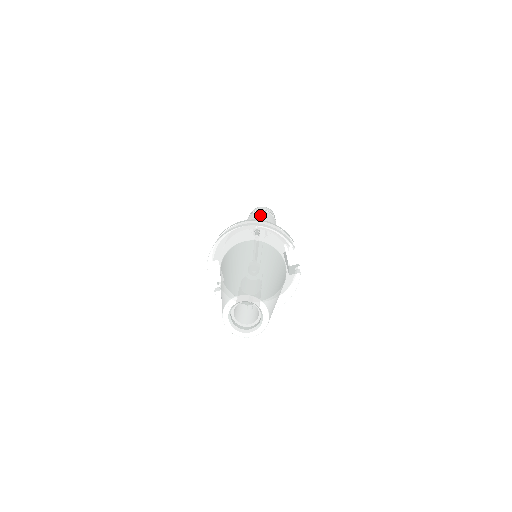
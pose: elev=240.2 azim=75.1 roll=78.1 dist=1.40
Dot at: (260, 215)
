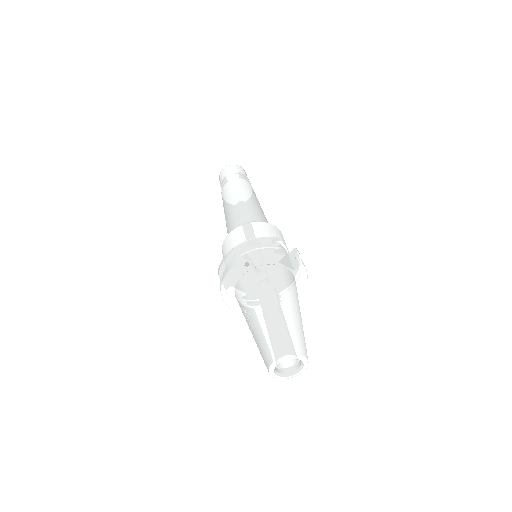
Dot at: (231, 195)
